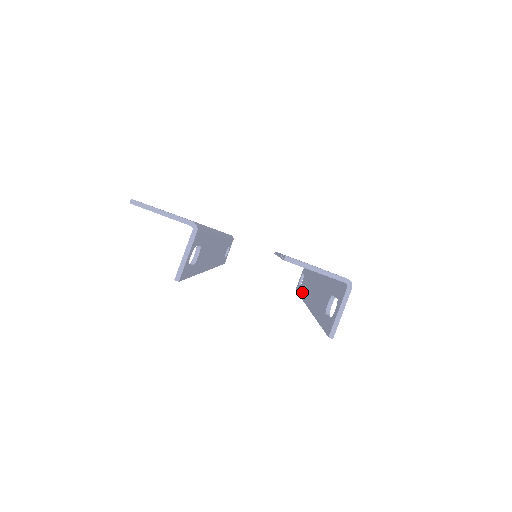
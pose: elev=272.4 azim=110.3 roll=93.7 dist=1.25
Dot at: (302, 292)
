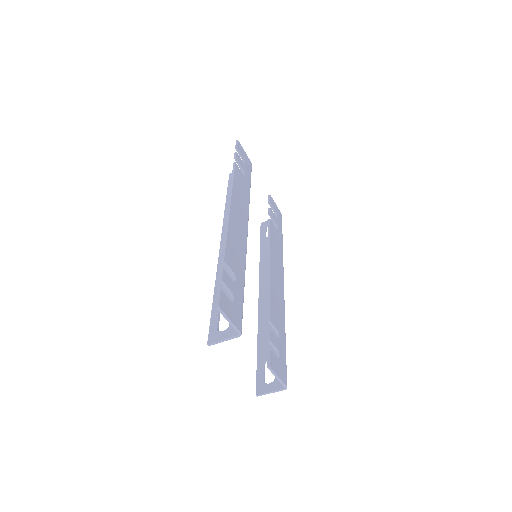
Dot at: (263, 258)
